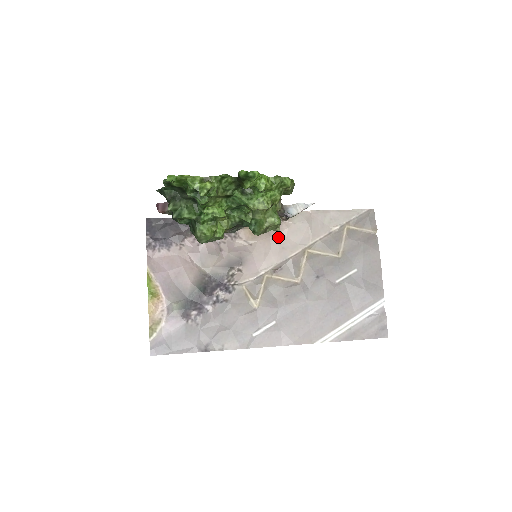
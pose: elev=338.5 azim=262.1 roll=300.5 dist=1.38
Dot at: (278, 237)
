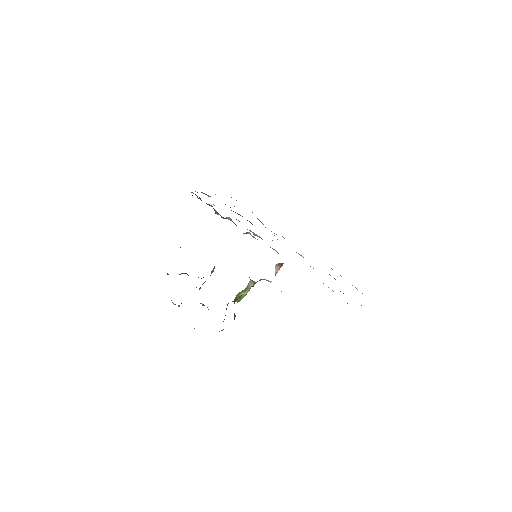
Dot at: occluded
